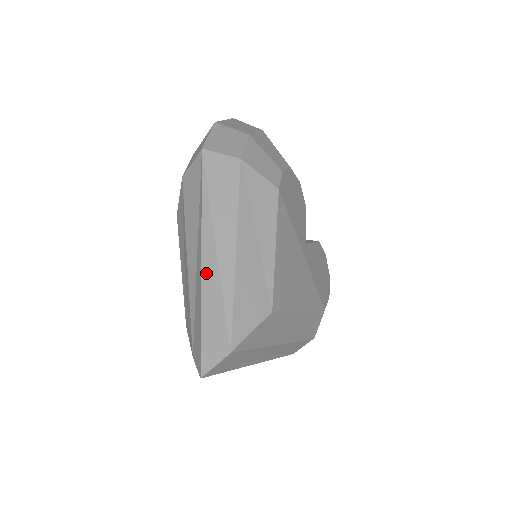
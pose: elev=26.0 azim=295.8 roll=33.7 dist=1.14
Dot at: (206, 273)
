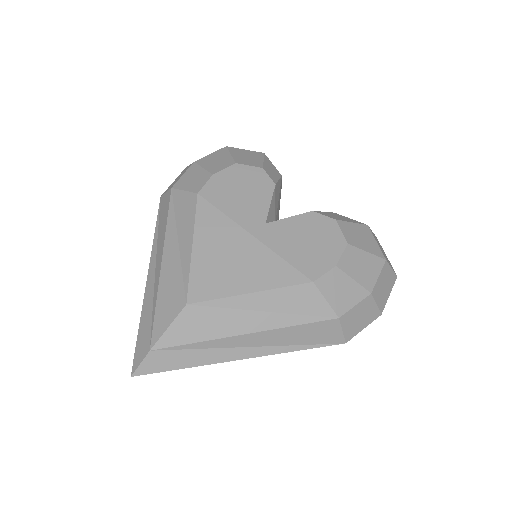
Dot at: (147, 291)
